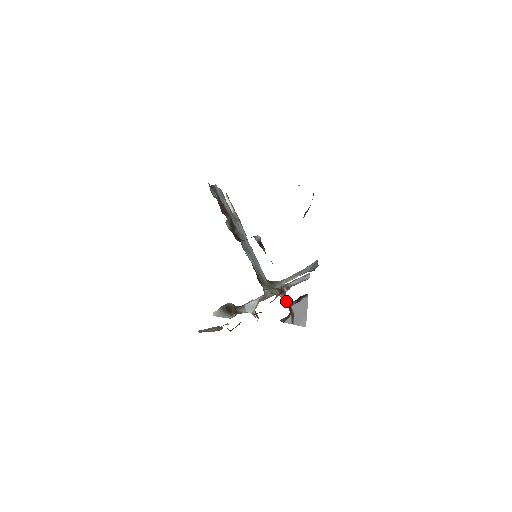
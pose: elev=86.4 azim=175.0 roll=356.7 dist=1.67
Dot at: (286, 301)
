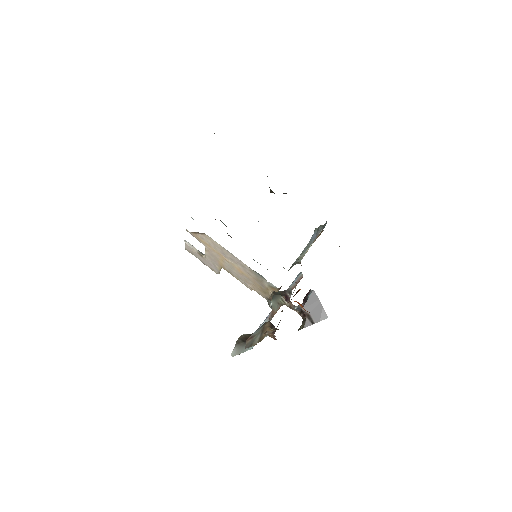
Dot at: (294, 307)
